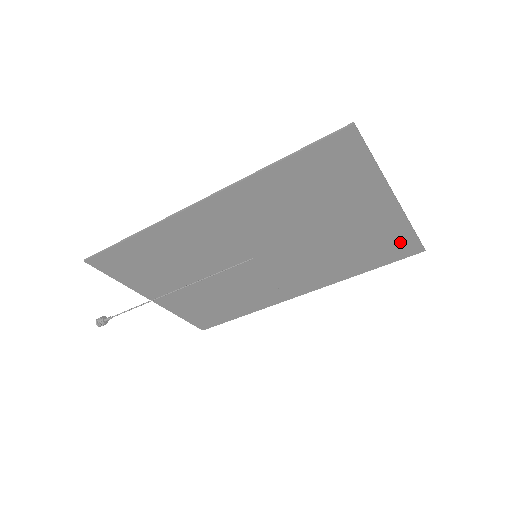
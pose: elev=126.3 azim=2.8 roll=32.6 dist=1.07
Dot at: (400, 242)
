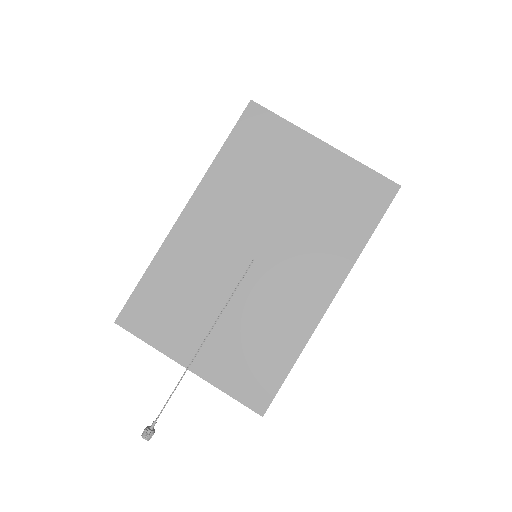
Dot at: (369, 186)
